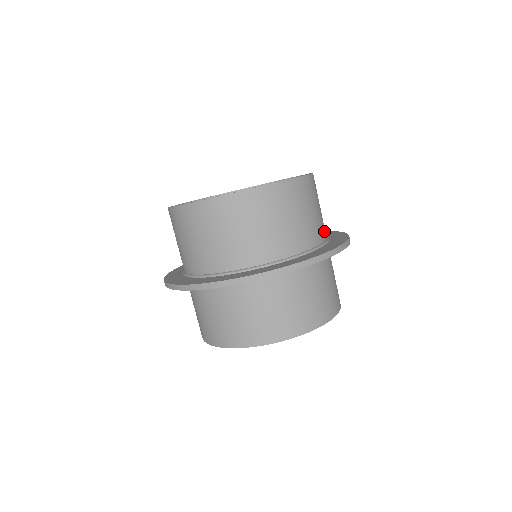
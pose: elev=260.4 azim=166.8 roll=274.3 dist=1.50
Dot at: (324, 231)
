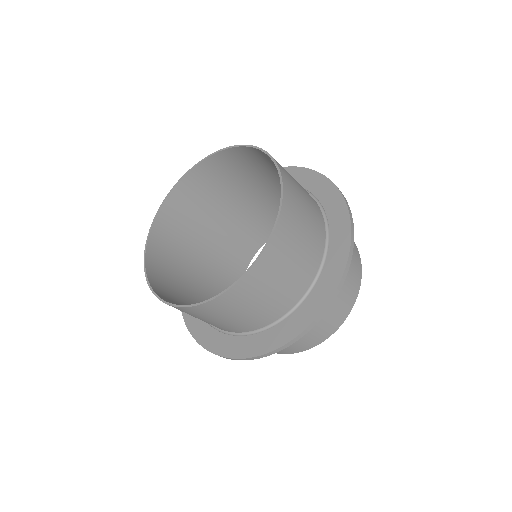
Dot at: (319, 215)
